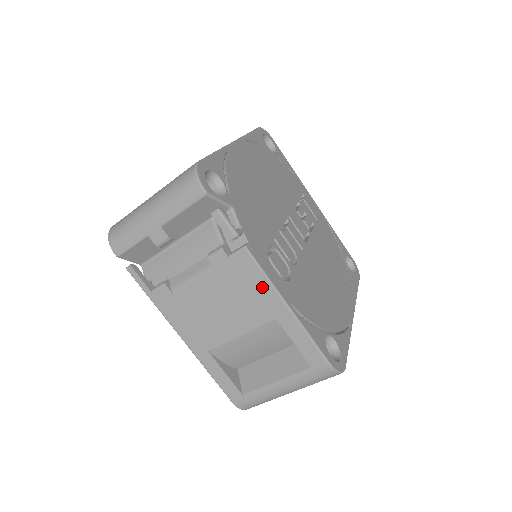
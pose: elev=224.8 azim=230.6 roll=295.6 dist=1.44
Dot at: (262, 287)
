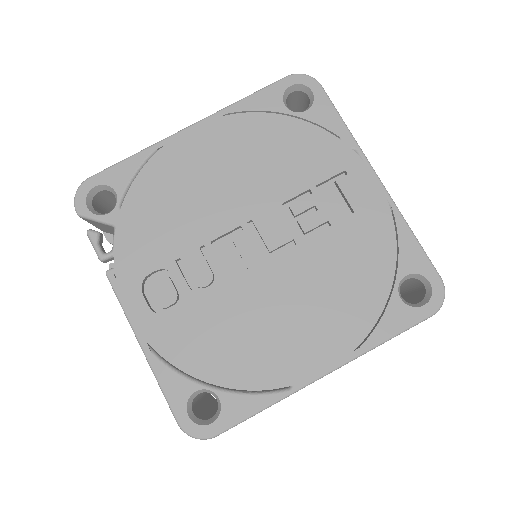
Dot at: occluded
